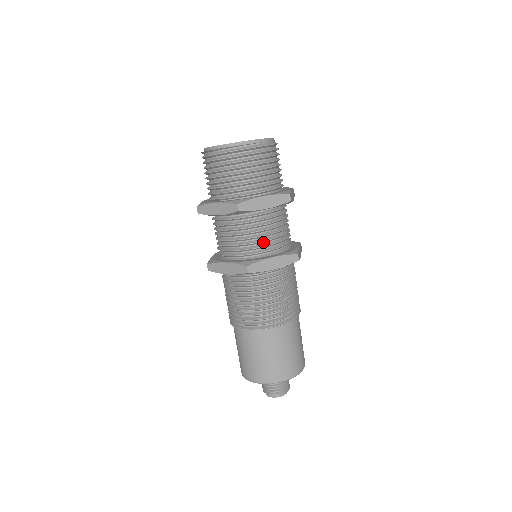
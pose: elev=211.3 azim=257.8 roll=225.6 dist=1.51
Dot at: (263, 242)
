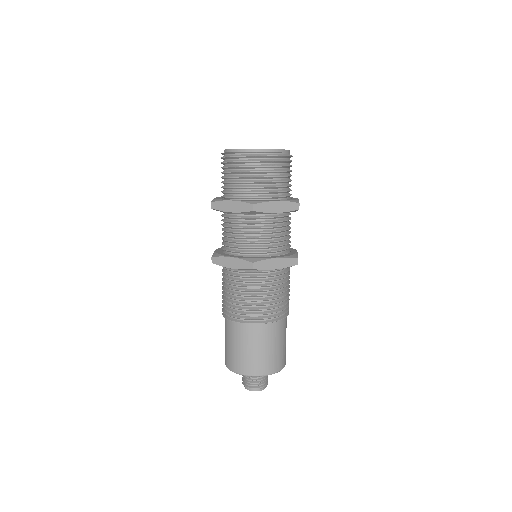
Dot at: (269, 243)
